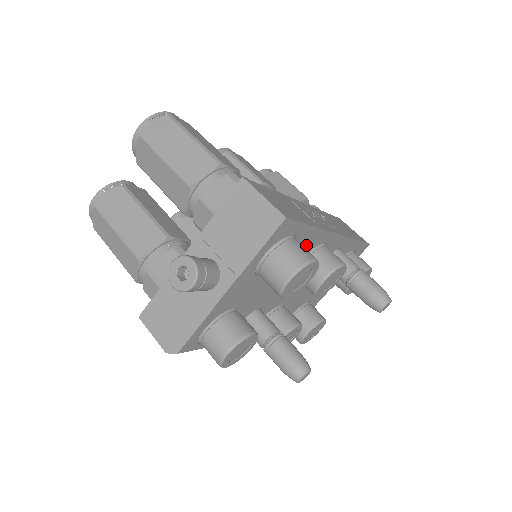
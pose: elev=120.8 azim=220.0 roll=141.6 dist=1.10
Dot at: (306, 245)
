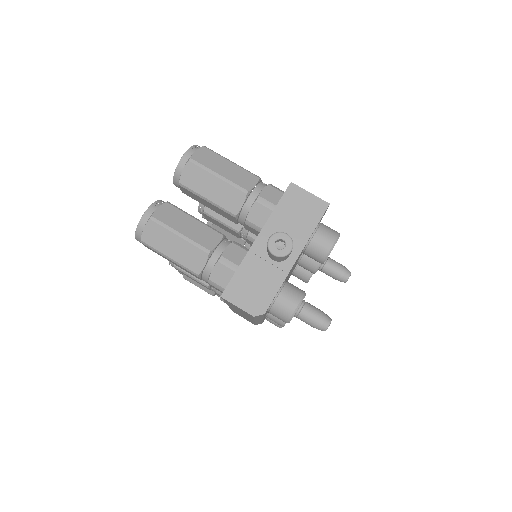
Dot at: occluded
